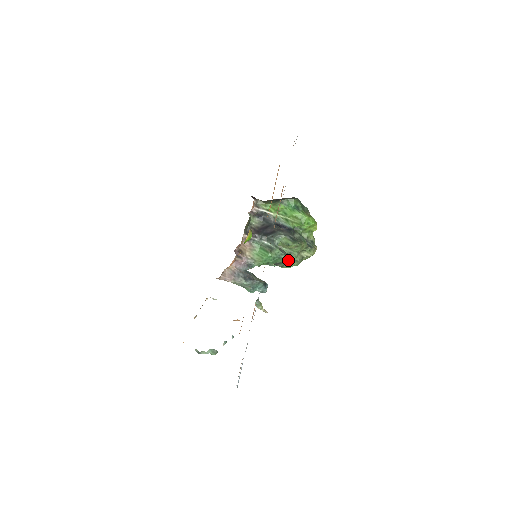
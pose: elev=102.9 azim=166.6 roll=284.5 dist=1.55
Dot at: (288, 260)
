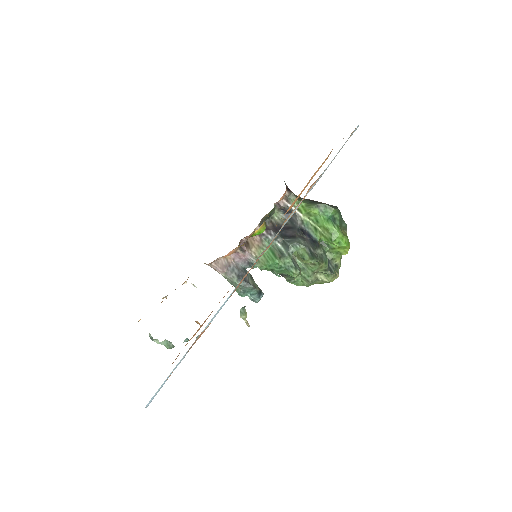
Dot at: (298, 276)
